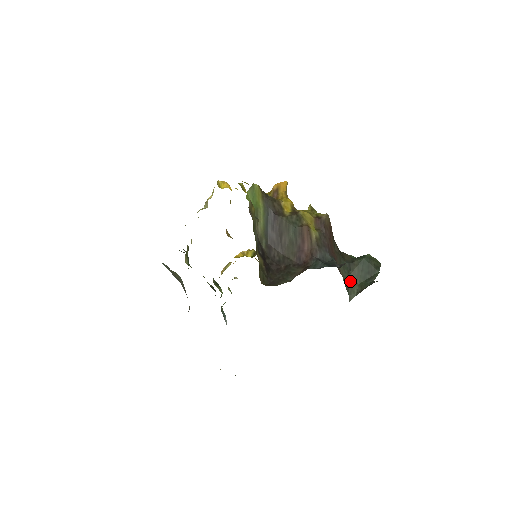
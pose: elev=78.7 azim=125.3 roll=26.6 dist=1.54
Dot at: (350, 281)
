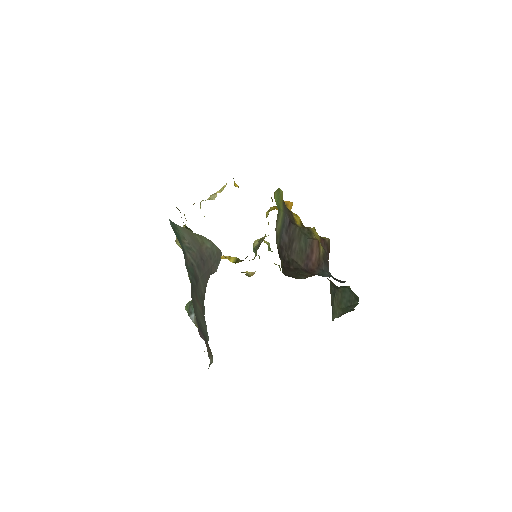
Dot at: (334, 303)
